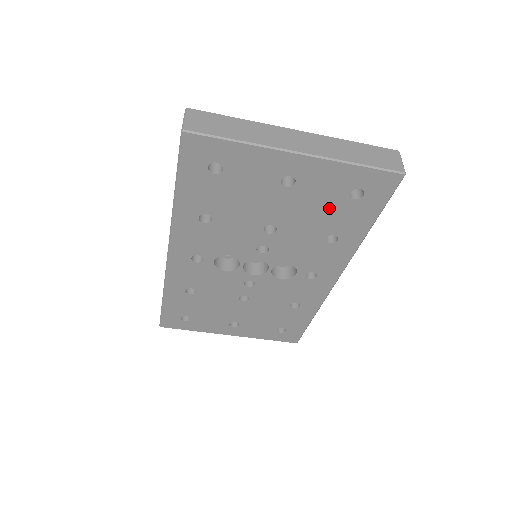
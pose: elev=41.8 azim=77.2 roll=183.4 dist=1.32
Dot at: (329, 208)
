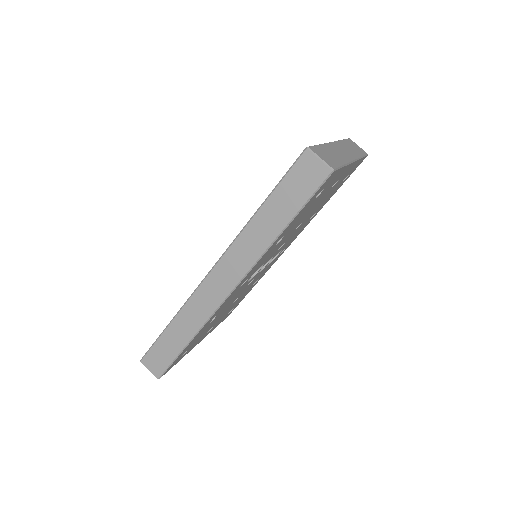
Dot at: occluded
